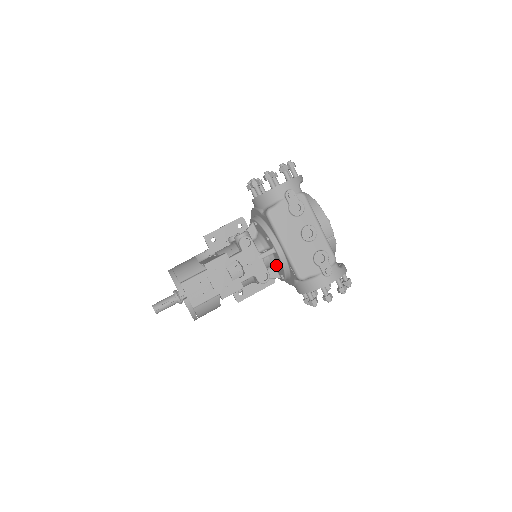
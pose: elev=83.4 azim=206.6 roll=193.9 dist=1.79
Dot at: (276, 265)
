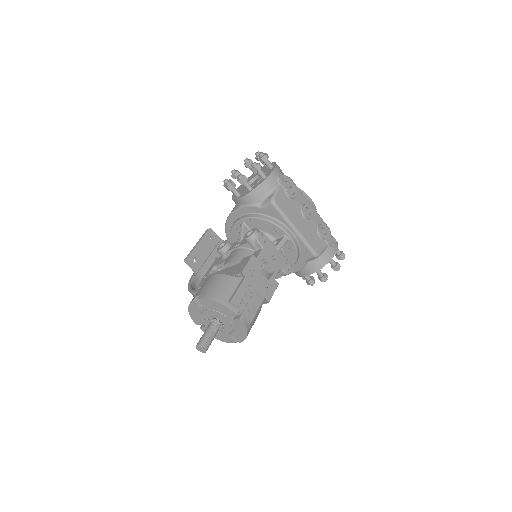
Dot at: occluded
